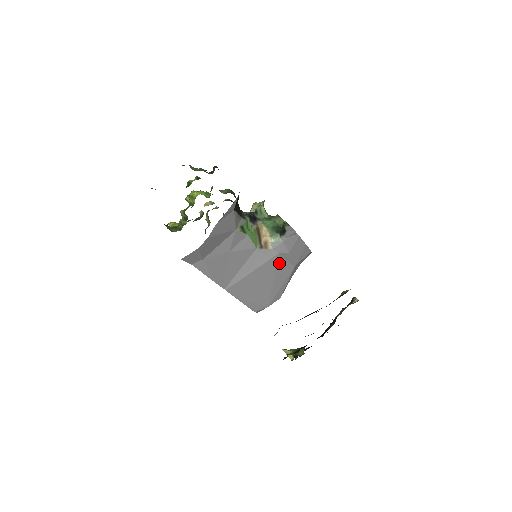
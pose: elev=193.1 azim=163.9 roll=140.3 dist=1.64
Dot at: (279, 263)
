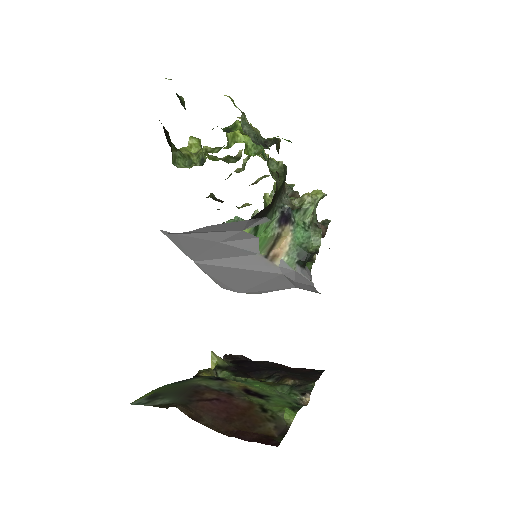
Dot at: (277, 278)
